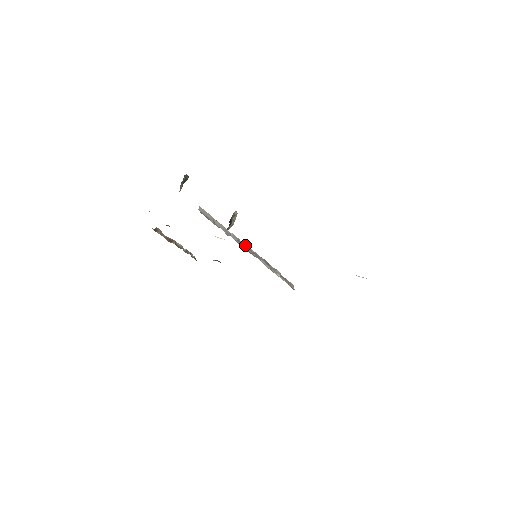
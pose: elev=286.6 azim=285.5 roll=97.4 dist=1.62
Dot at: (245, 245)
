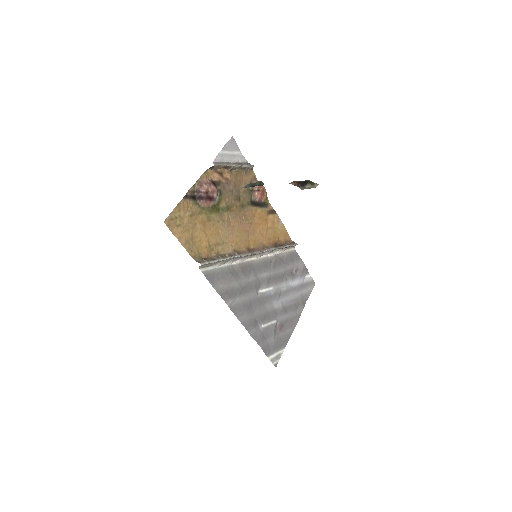
Dot at: (249, 255)
